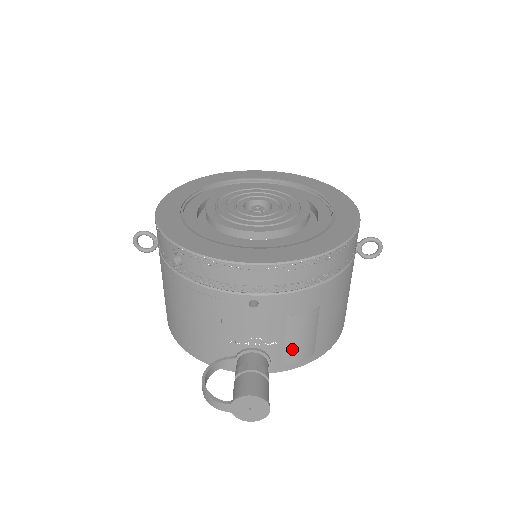
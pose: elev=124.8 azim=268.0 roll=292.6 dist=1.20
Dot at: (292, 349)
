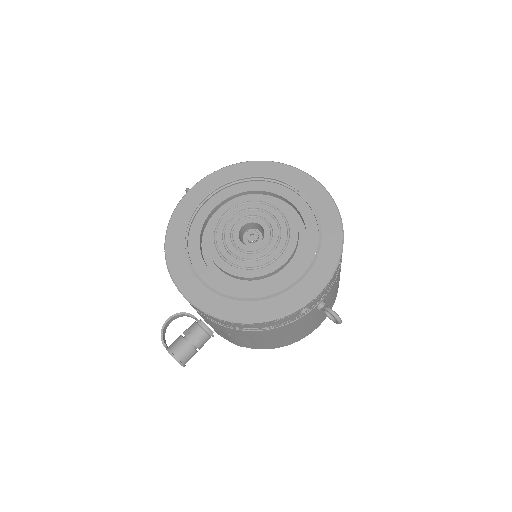
Dot at: (229, 339)
